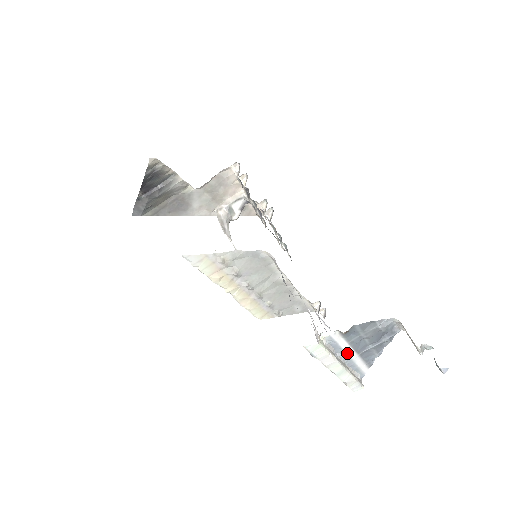
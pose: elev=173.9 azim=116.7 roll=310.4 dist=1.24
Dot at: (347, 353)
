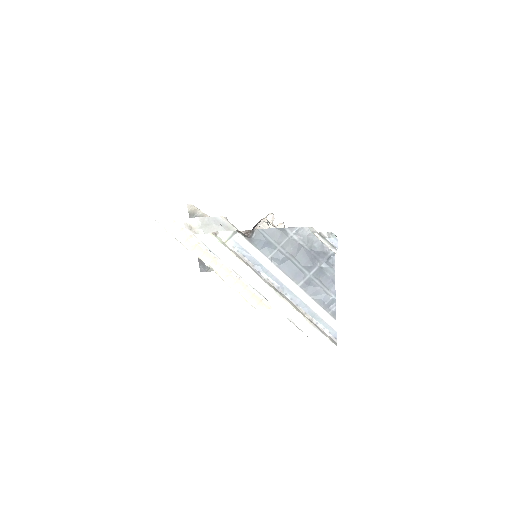
Dot at: (277, 277)
